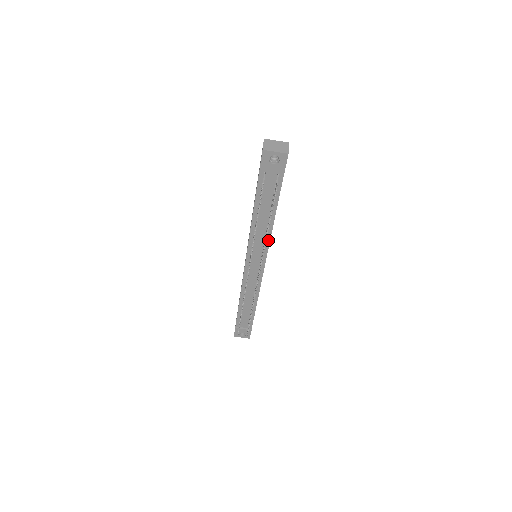
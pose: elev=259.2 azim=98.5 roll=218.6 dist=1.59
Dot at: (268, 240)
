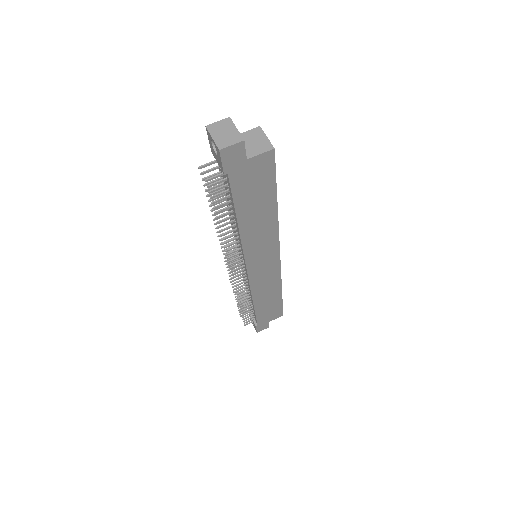
Dot at: (241, 244)
